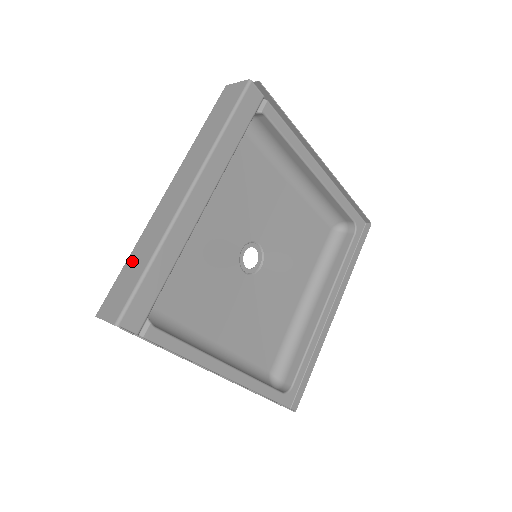
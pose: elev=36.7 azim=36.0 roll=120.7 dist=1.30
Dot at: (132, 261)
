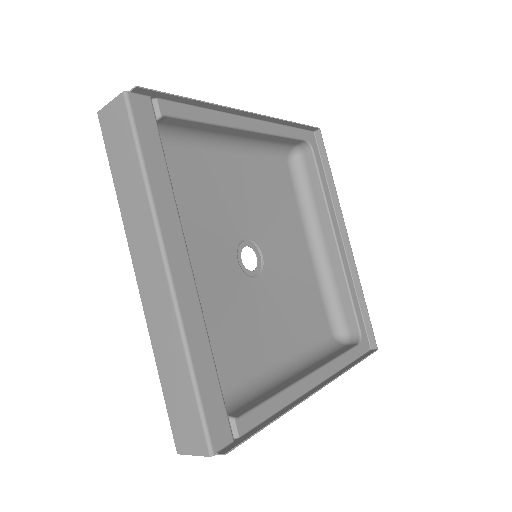
Dot at: (167, 378)
